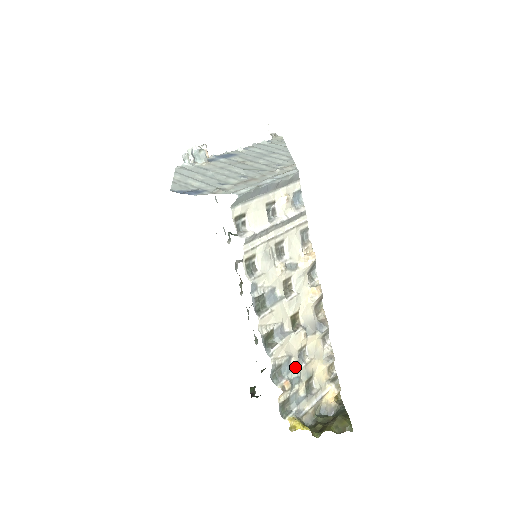
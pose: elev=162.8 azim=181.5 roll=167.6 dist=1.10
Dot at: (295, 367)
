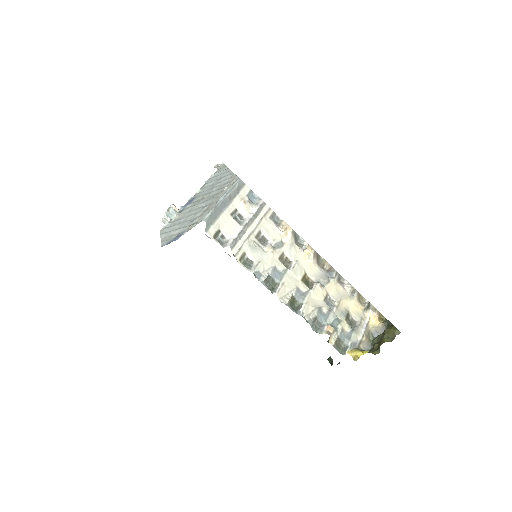
Dot at: (329, 313)
